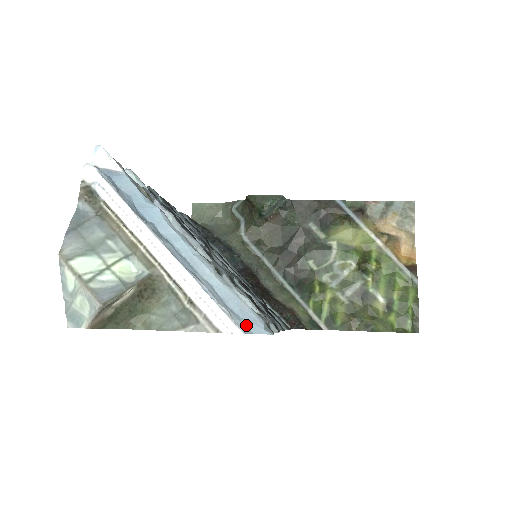
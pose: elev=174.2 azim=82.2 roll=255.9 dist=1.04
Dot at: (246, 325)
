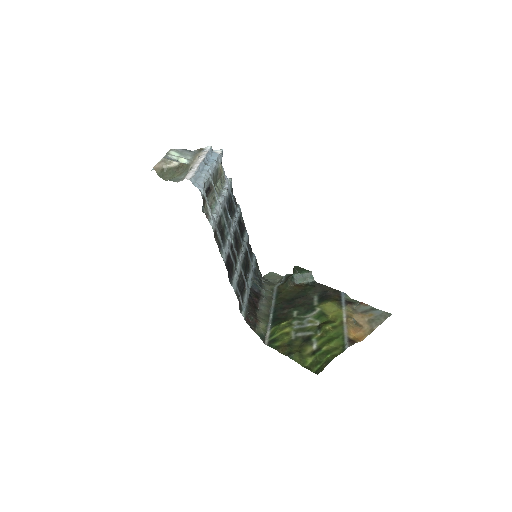
Dot at: (195, 182)
